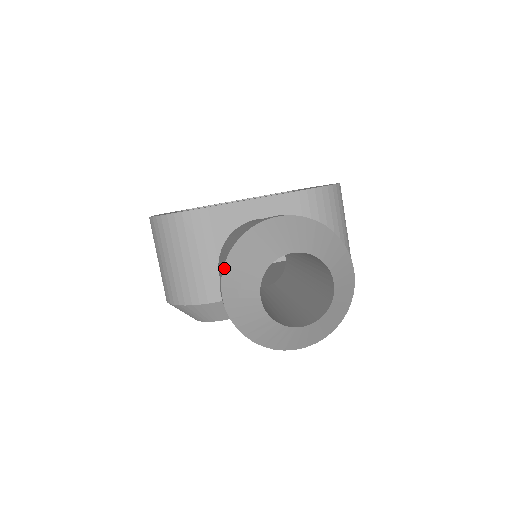
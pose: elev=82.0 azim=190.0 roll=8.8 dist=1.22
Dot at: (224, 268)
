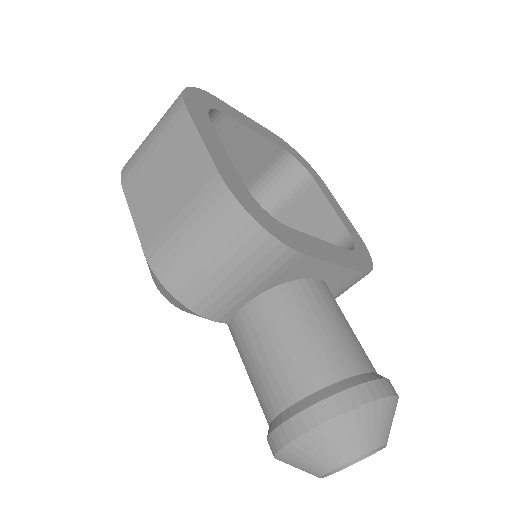
Dot at: (327, 423)
